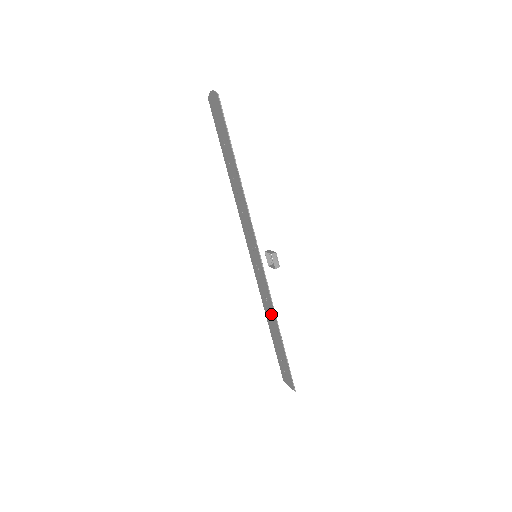
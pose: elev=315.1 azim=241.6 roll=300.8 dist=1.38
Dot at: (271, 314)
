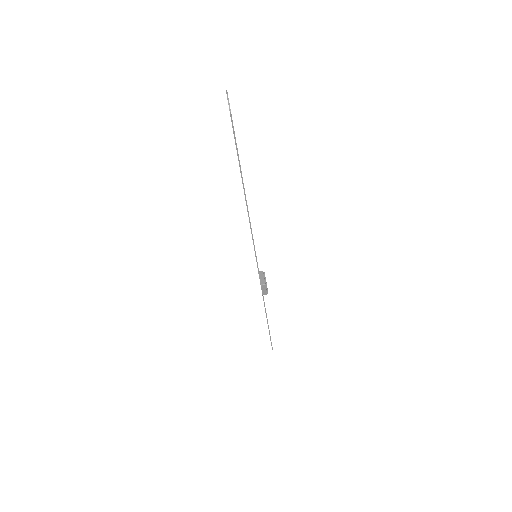
Dot at: occluded
